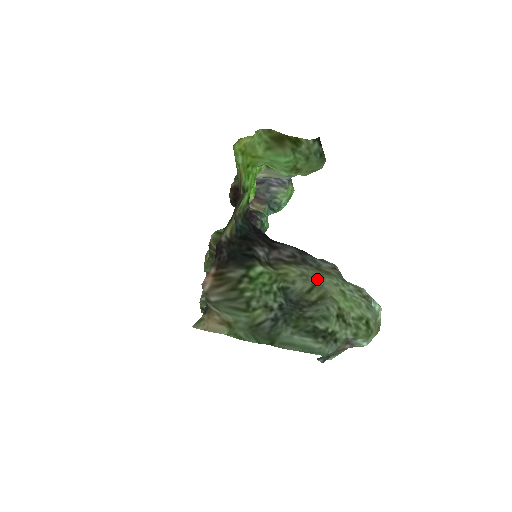
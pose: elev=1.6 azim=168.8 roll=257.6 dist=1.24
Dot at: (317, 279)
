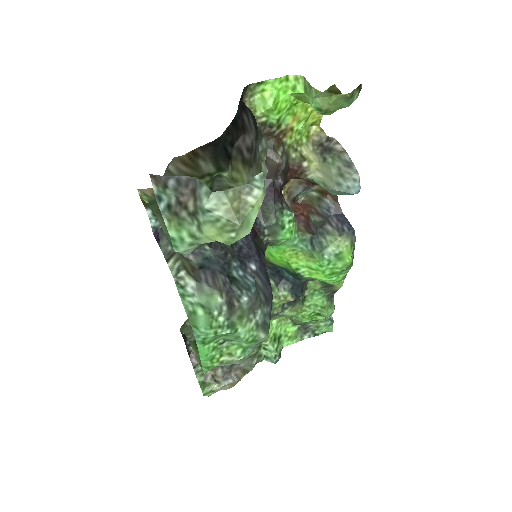
Dot at: occluded
